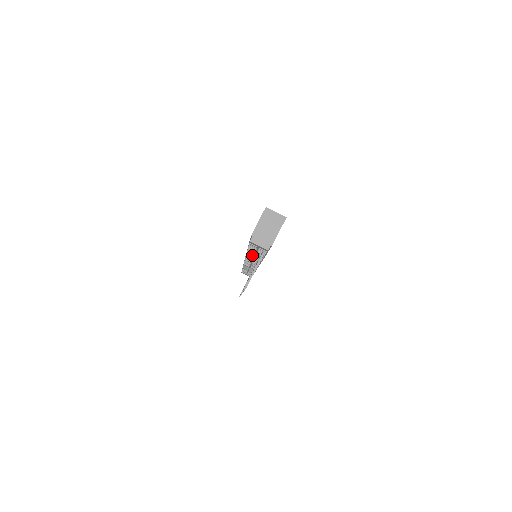
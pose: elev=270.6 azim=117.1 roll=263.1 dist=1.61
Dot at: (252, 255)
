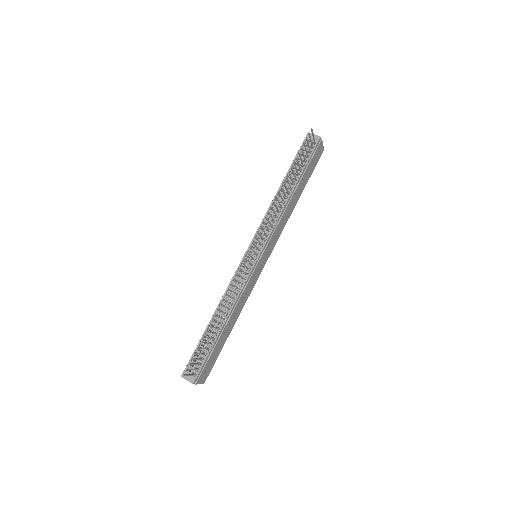
Dot at: (284, 188)
